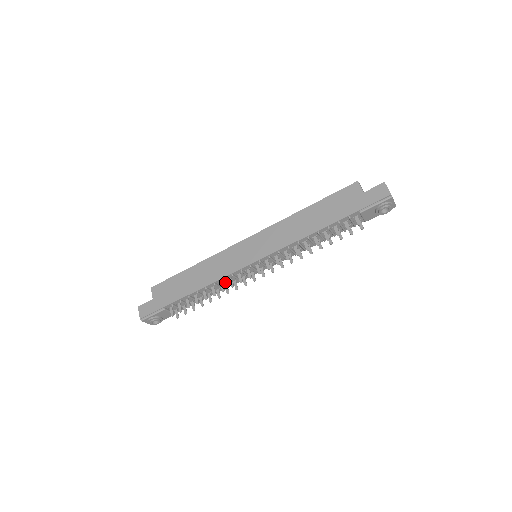
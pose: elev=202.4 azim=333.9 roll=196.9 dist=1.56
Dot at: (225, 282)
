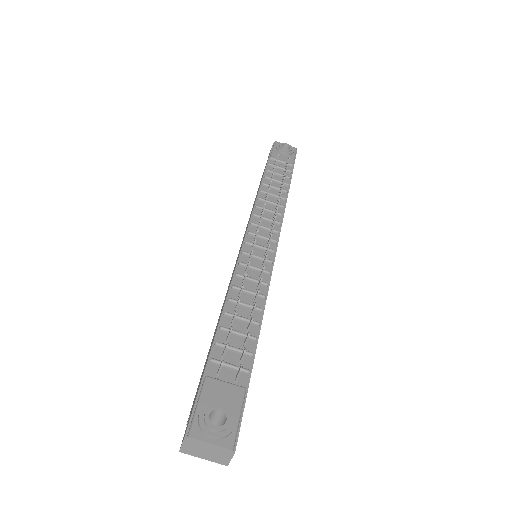
Dot at: (248, 284)
